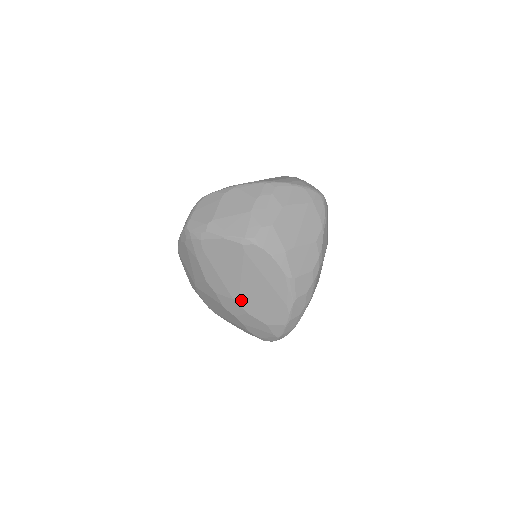
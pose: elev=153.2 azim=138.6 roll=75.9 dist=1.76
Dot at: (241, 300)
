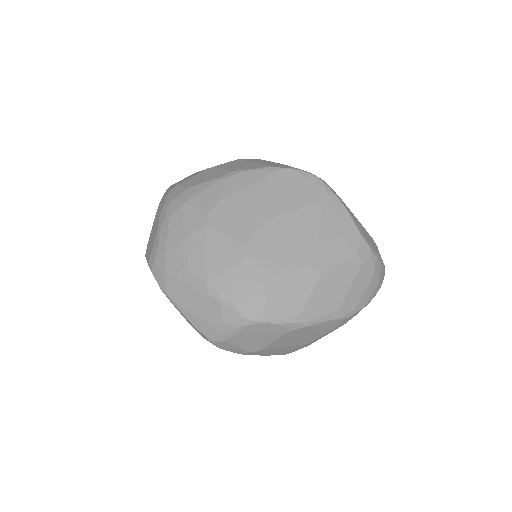
Dot at: occluded
